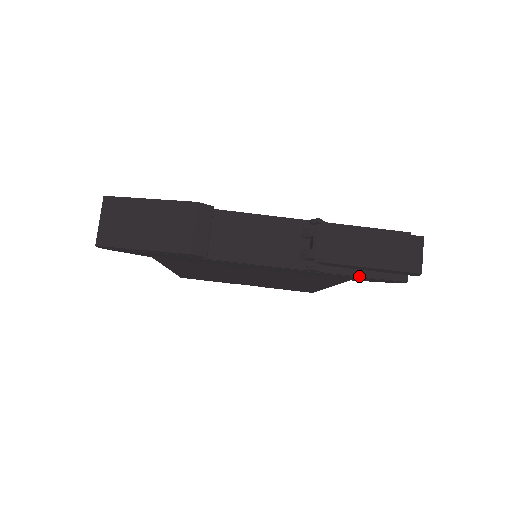
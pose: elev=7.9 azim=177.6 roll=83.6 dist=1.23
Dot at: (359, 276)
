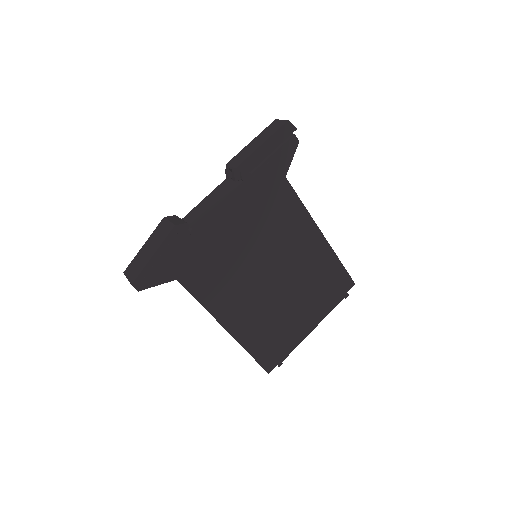
Dot at: (270, 156)
